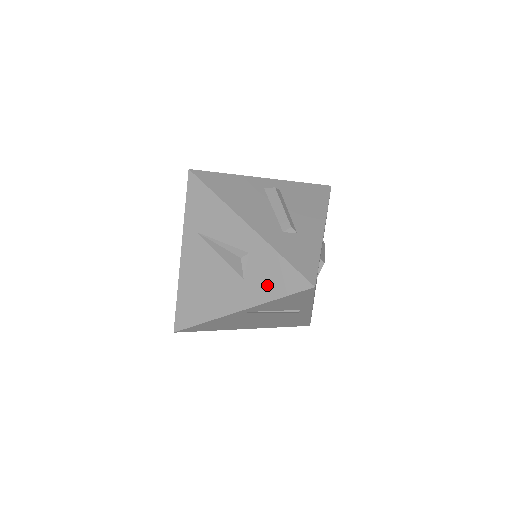
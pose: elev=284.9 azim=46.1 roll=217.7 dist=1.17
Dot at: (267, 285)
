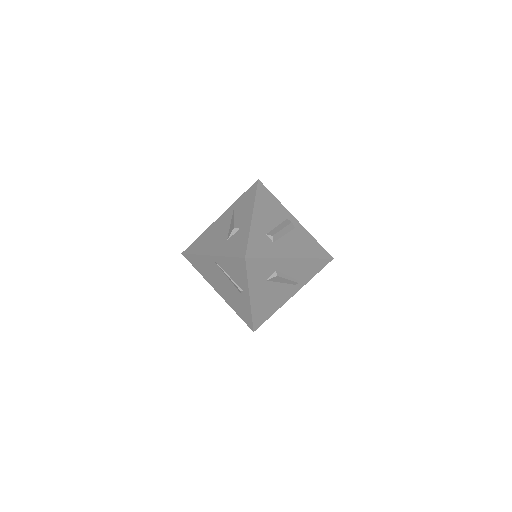
Dot at: (231, 248)
